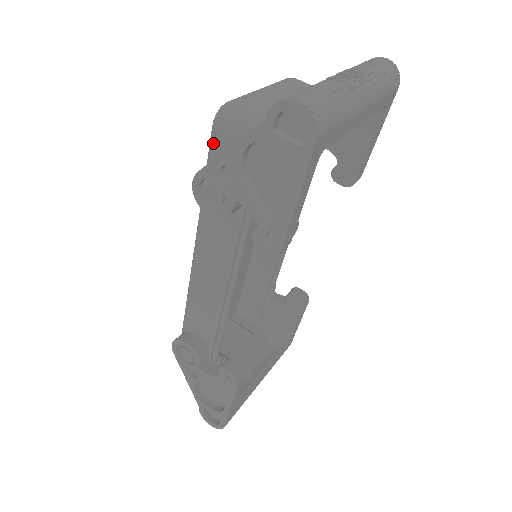
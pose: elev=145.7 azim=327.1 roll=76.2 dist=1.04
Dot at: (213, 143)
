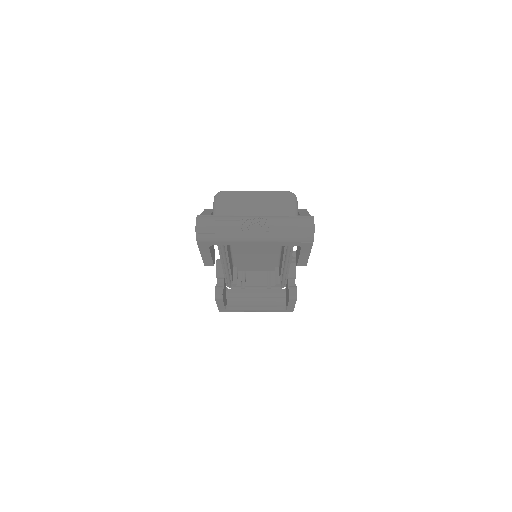
Dot at: occluded
